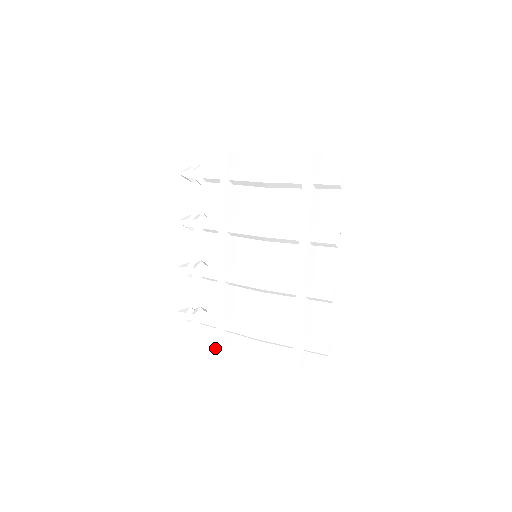
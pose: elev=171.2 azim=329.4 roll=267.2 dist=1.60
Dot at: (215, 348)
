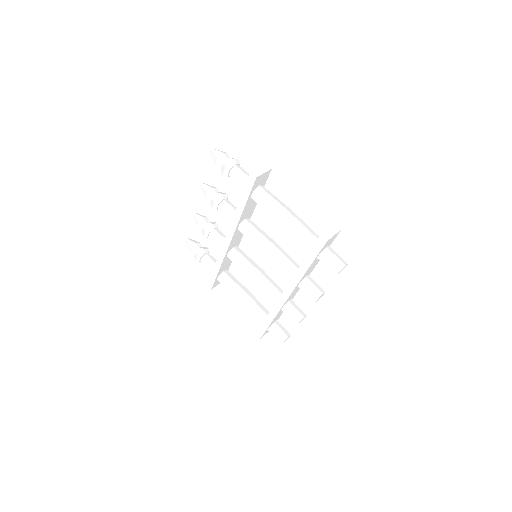
Dot at: (207, 285)
